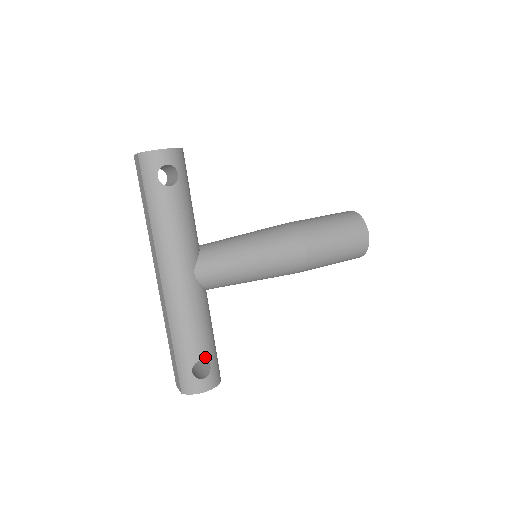
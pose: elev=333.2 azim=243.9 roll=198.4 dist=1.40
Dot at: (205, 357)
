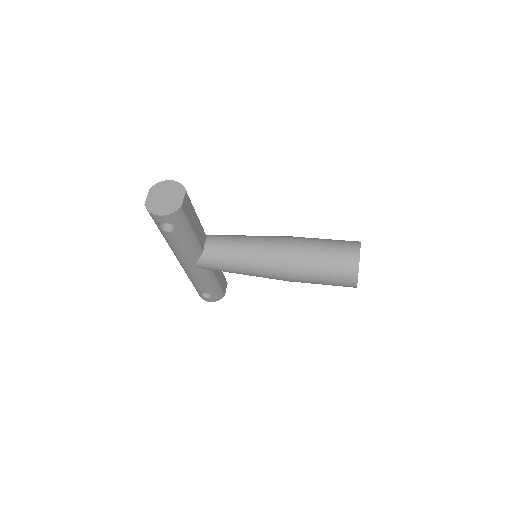
Dot at: (208, 293)
